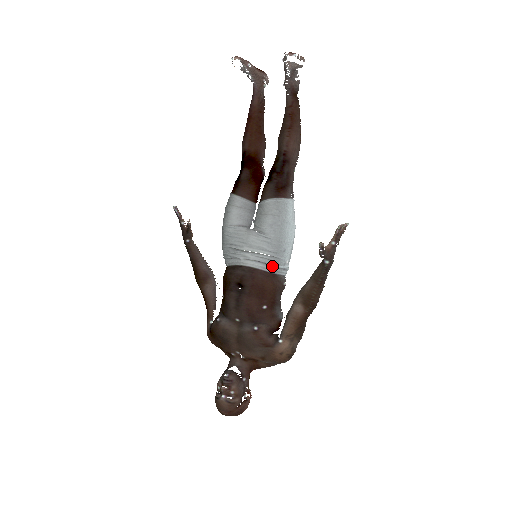
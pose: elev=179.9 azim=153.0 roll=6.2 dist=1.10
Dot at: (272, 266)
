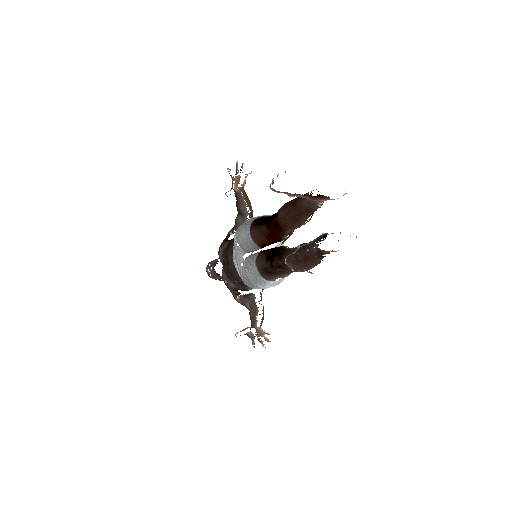
Dot at: occluded
